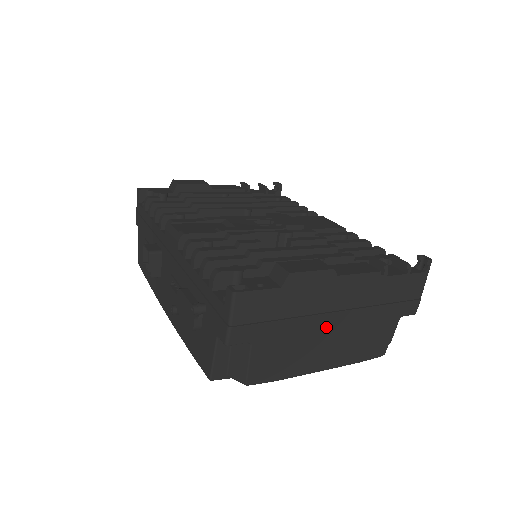
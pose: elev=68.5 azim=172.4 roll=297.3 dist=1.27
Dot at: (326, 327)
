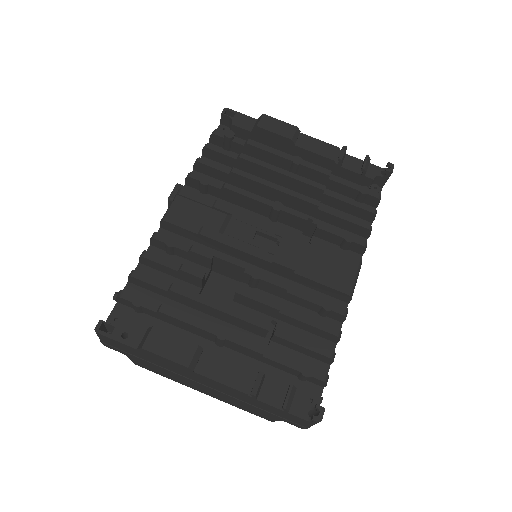
Dot at: (195, 383)
